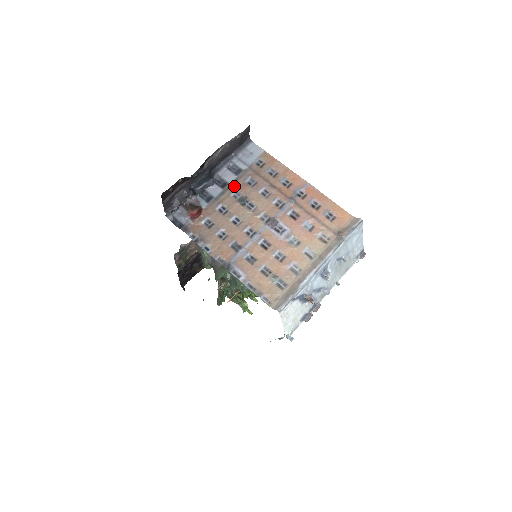
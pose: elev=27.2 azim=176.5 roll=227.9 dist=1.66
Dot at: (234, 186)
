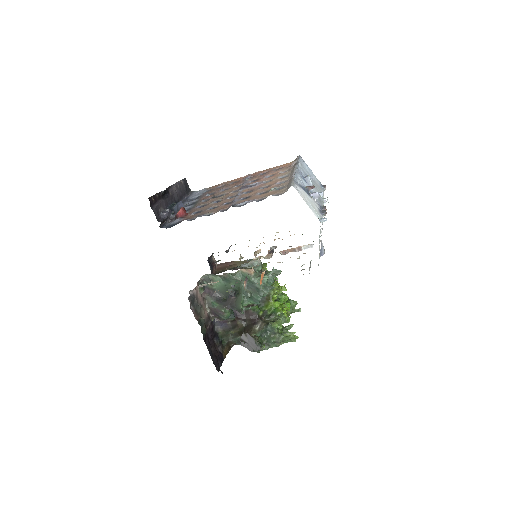
Dot at: (200, 200)
